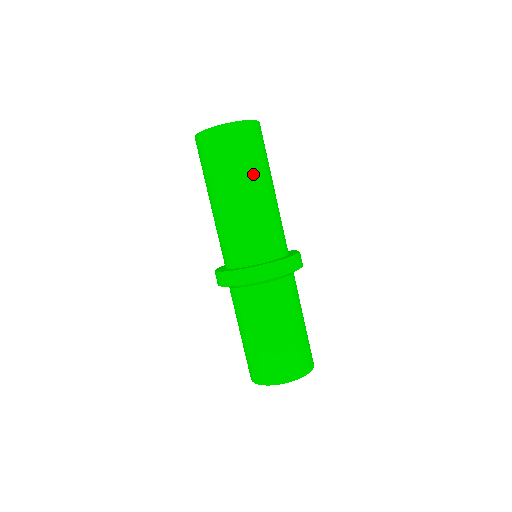
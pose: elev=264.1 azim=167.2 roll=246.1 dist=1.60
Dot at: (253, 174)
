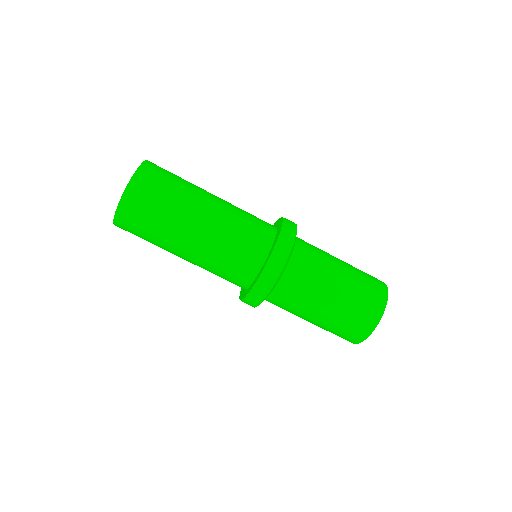
Dot at: (195, 188)
